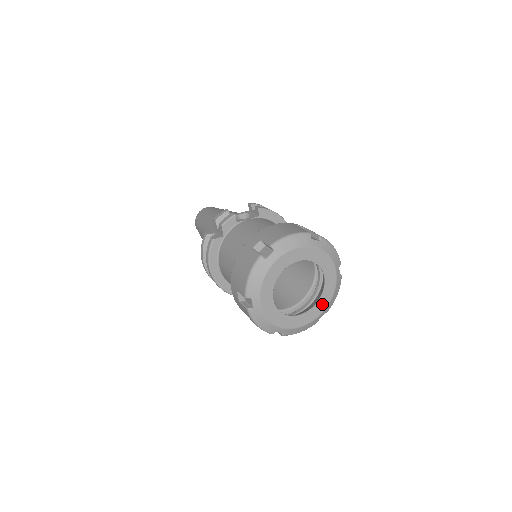
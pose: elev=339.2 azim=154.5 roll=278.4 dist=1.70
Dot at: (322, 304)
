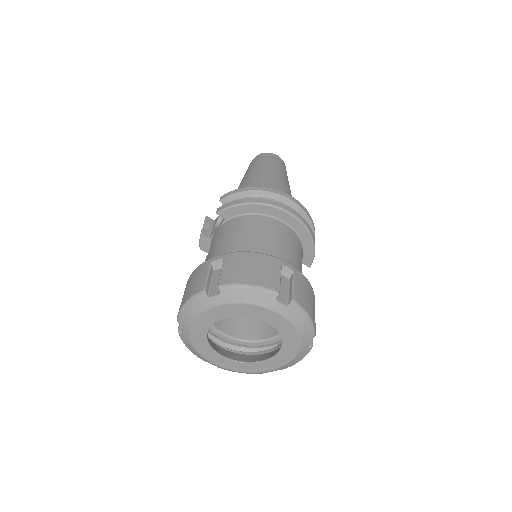
Dot at: (290, 340)
